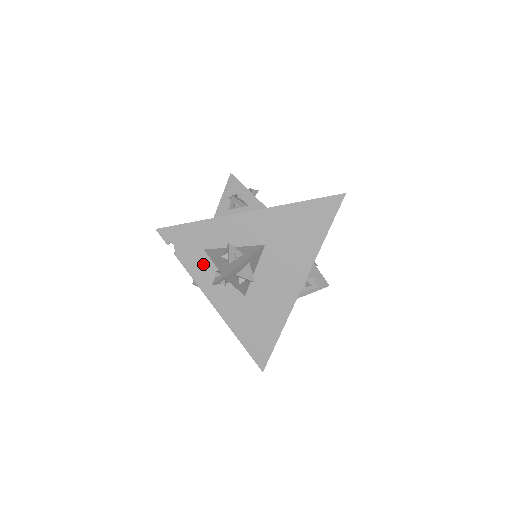
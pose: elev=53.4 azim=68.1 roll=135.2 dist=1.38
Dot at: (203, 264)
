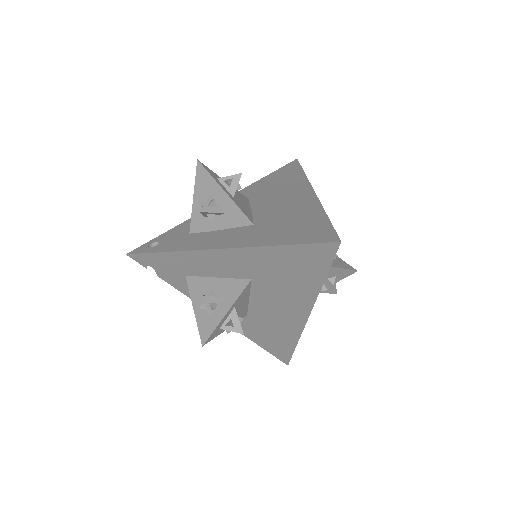
Dot at: occluded
